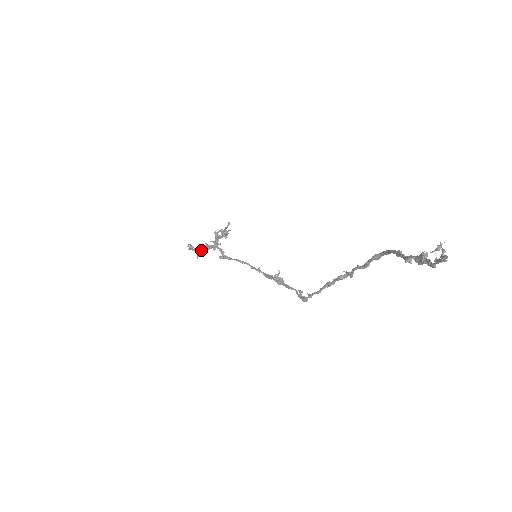
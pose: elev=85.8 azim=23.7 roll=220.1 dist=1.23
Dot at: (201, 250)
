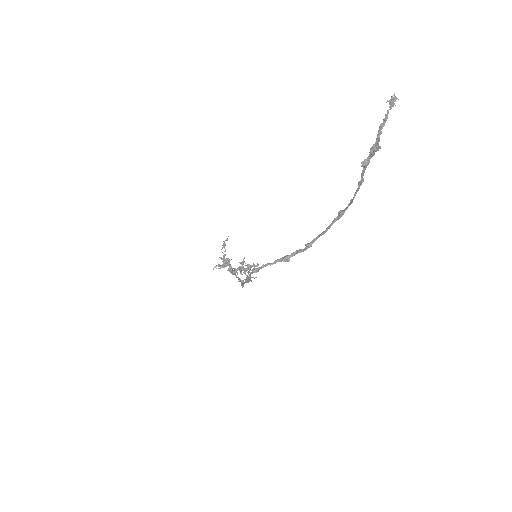
Dot at: (225, 259)
